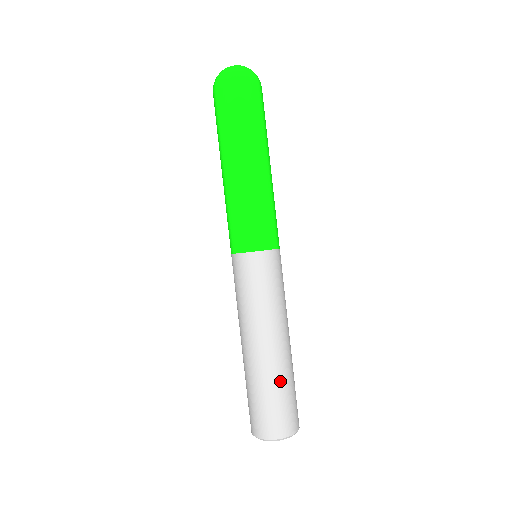
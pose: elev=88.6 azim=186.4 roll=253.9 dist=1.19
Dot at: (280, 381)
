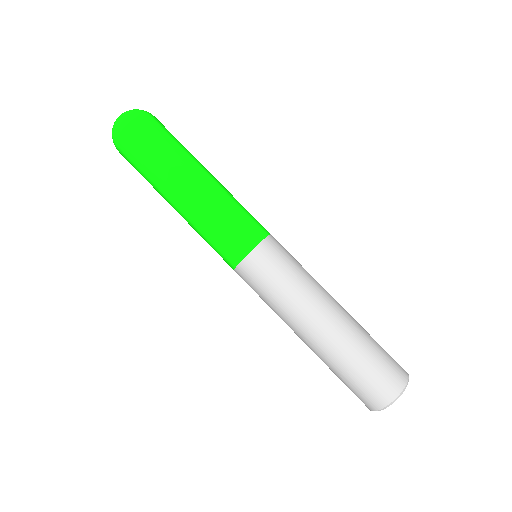
Dot at: (365, 331)
